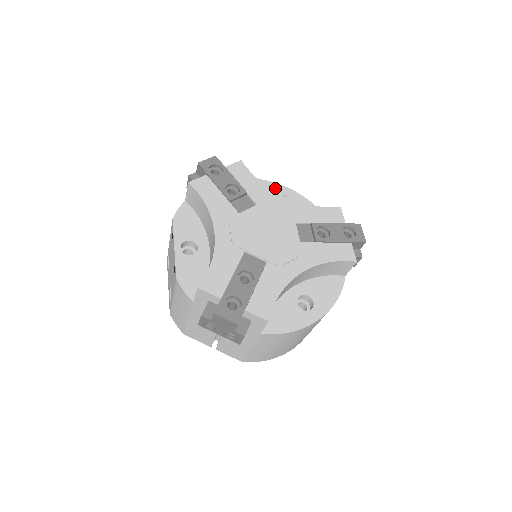
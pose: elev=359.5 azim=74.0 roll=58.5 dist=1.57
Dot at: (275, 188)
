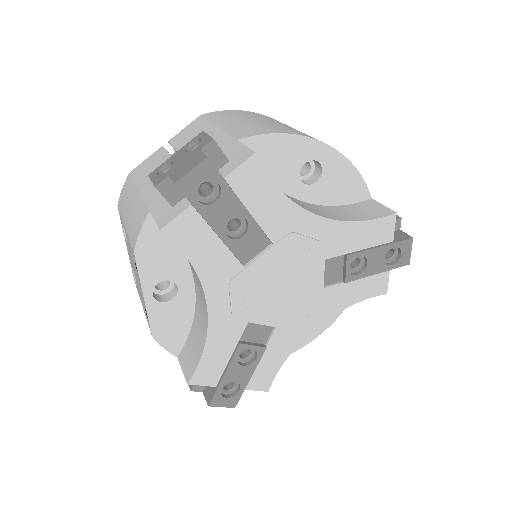
Dot at: (302, 149)
